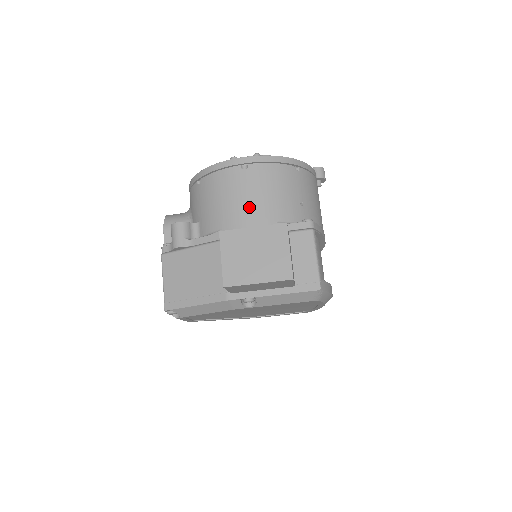
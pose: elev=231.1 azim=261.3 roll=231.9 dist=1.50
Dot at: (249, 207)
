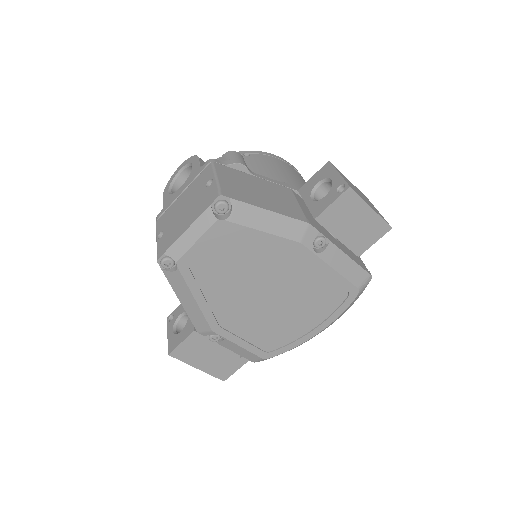
Dot at: occluded
